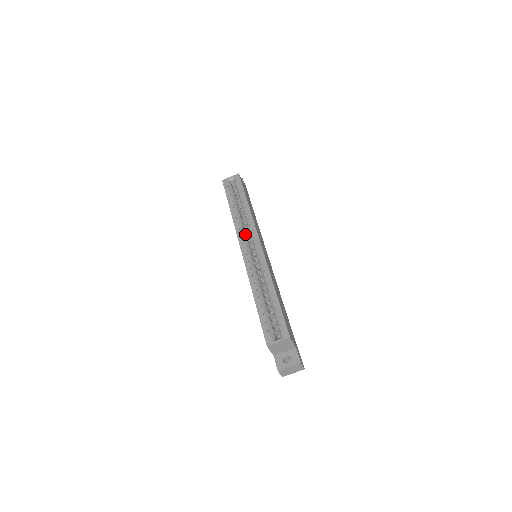
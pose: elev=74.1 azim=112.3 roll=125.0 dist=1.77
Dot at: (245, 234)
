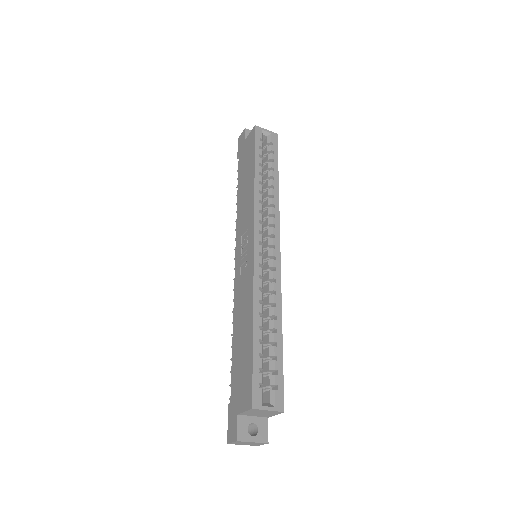
Dot at: occluded
